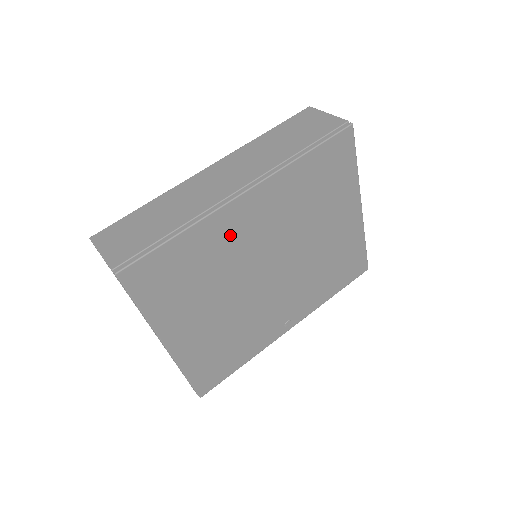
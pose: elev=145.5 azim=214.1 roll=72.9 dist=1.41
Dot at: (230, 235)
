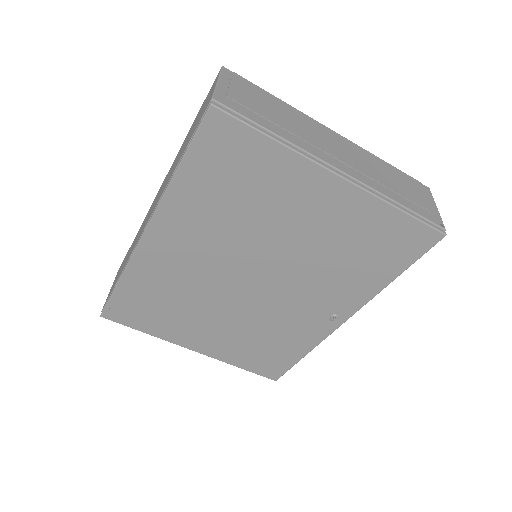
Dot at: (167, 268)
